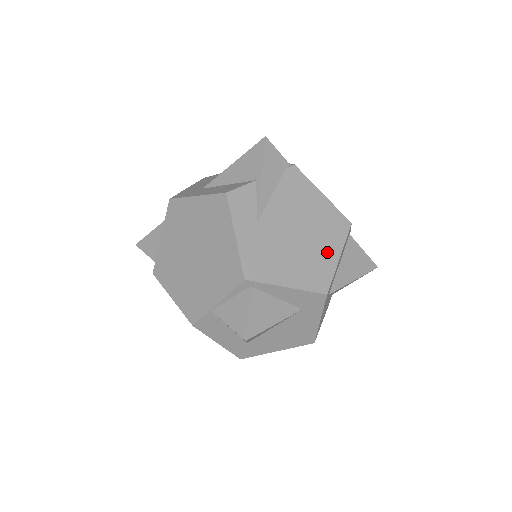
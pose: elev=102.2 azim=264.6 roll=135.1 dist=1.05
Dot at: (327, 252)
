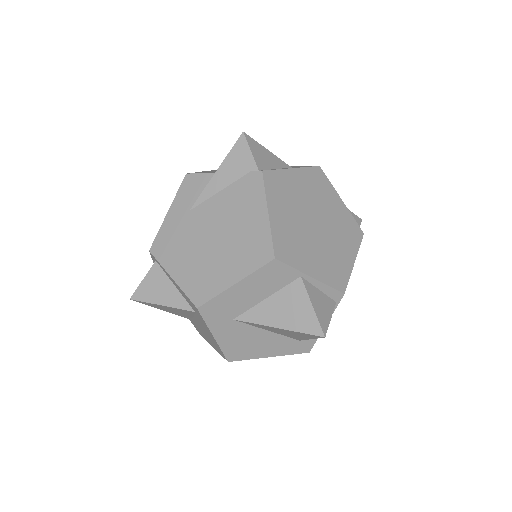
Dot at: (227, 271)
